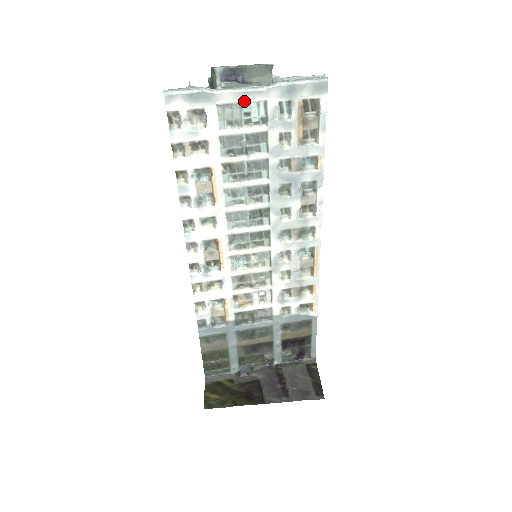
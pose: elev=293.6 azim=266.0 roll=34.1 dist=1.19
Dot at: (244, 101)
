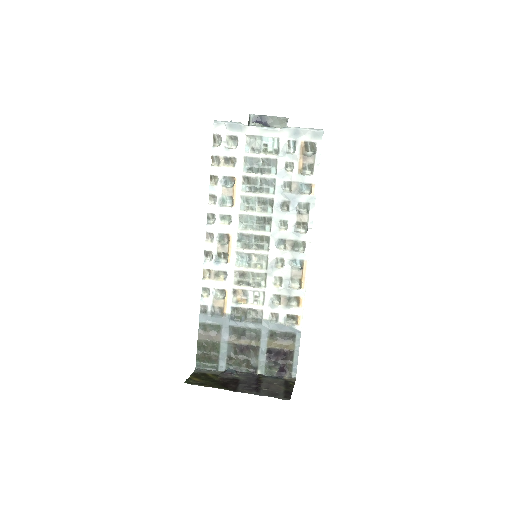
Dot at: (264, 135)
